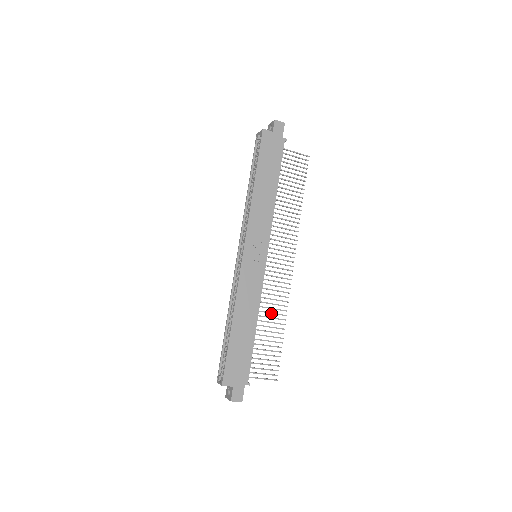
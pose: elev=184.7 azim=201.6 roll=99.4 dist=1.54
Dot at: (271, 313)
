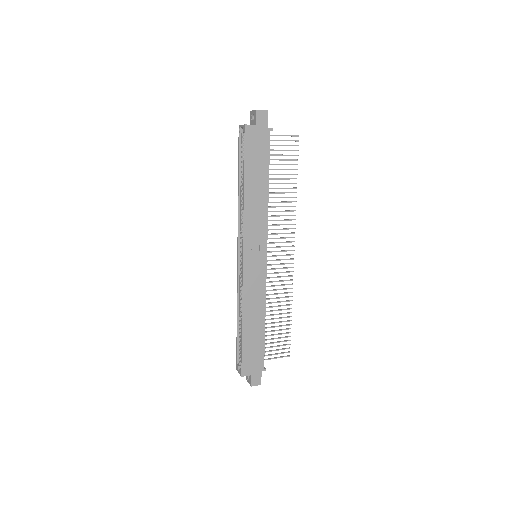
Dot at: (277, 302)
